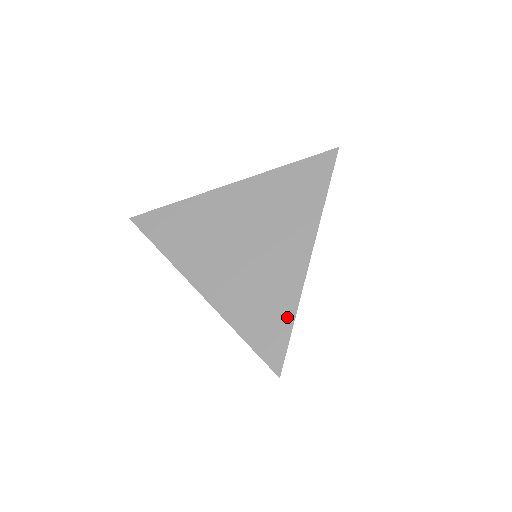
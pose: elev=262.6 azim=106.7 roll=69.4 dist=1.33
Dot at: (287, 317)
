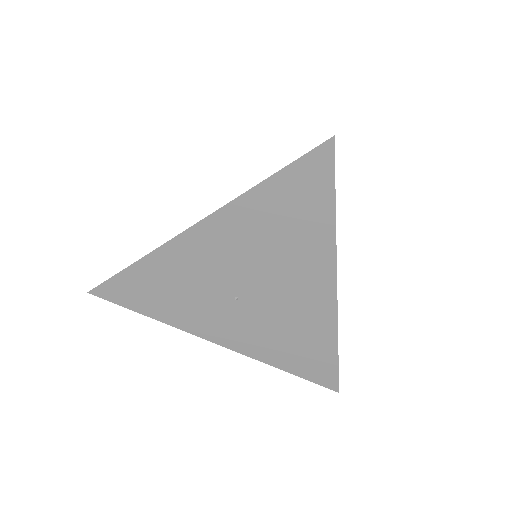
Dot at: occluded
